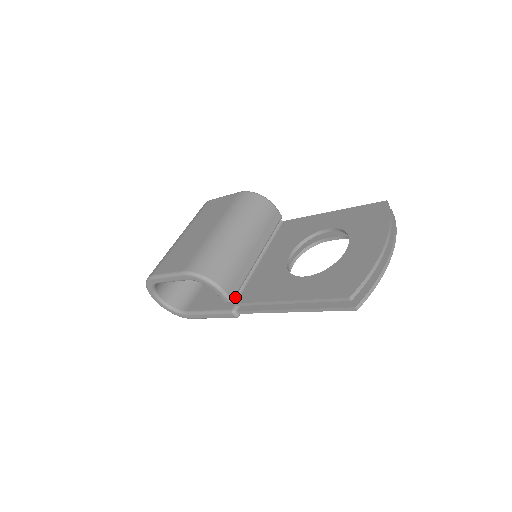
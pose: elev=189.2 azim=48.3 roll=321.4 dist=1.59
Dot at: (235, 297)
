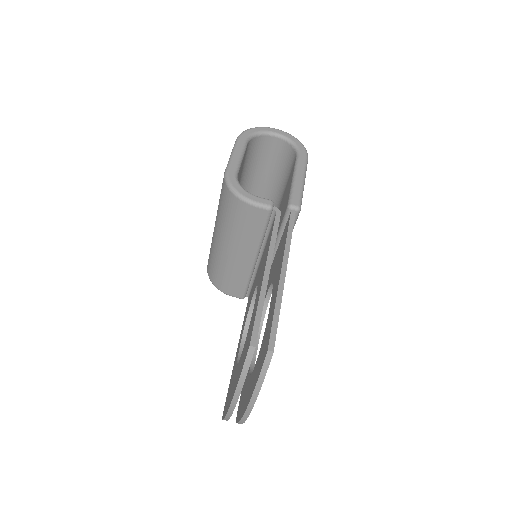
Dot at: (247, 293)
